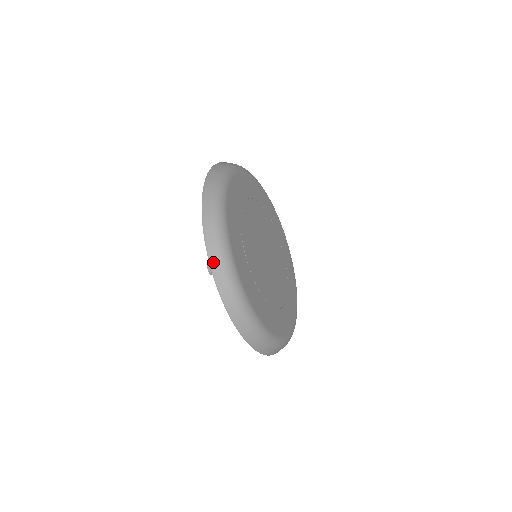
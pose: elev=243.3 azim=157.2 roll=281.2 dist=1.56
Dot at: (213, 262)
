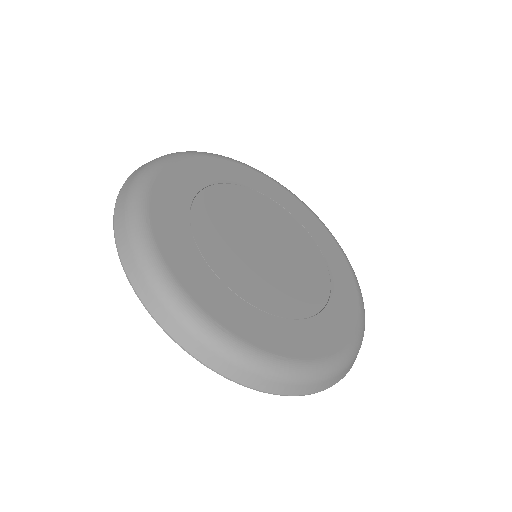
Dot at: (121, 249)
